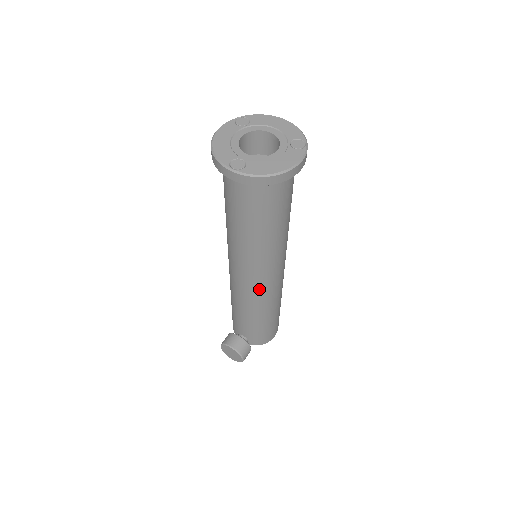
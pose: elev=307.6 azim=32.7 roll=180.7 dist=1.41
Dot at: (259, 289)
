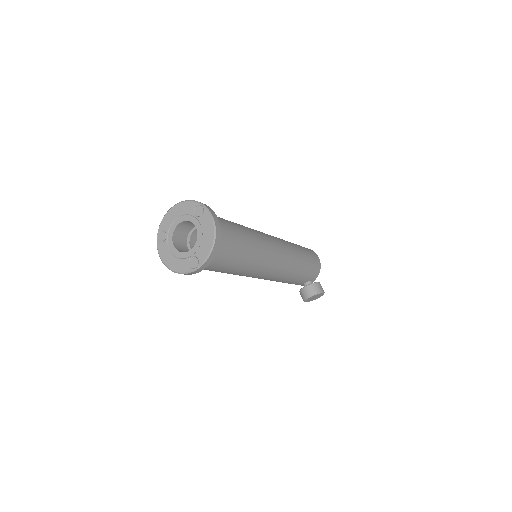
Dot at: (280, 266)
